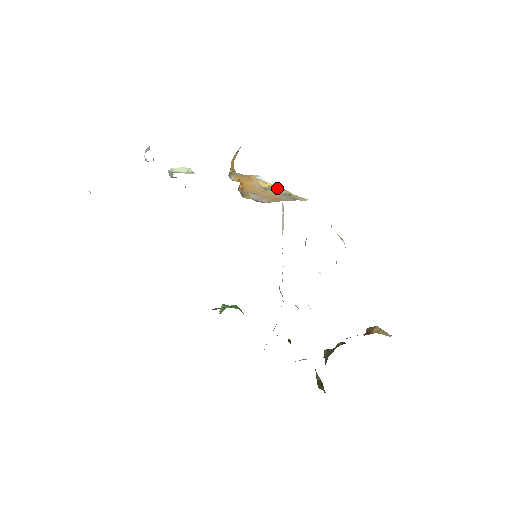
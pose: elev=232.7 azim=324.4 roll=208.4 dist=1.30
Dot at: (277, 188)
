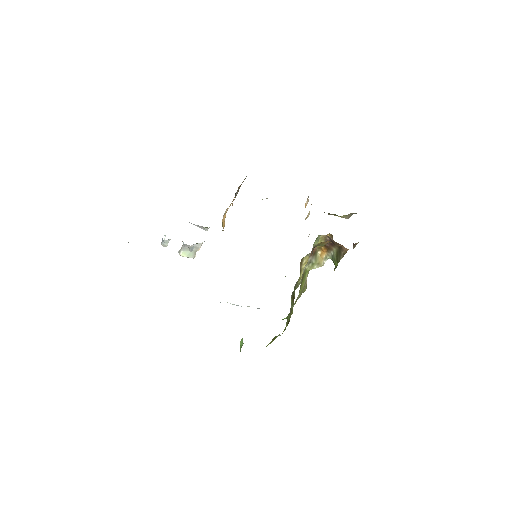
Dot at: occluded
